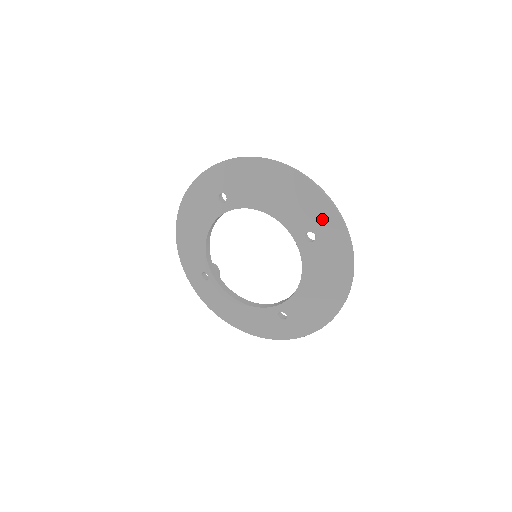
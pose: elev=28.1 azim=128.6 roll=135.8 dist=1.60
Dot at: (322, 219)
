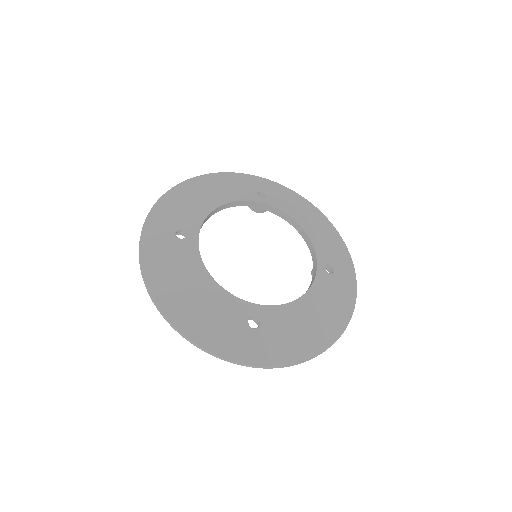
Dot at: (343, 265)
